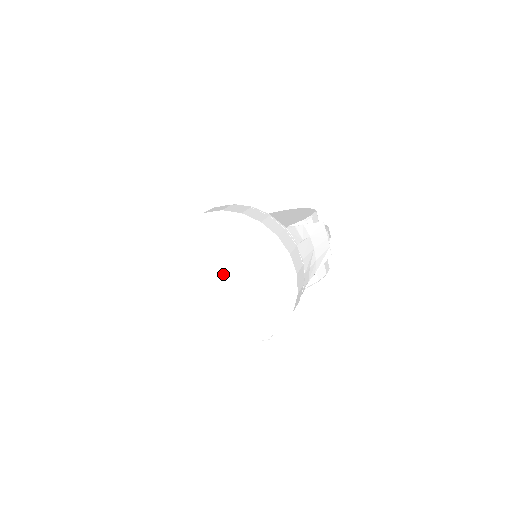
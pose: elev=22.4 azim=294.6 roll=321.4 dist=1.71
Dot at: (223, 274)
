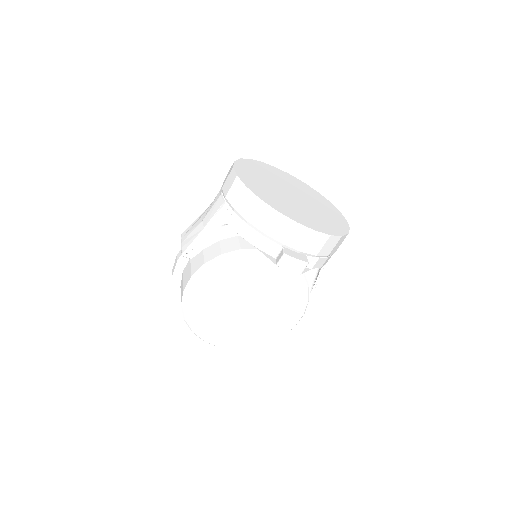
Dot at: (288, 191)
